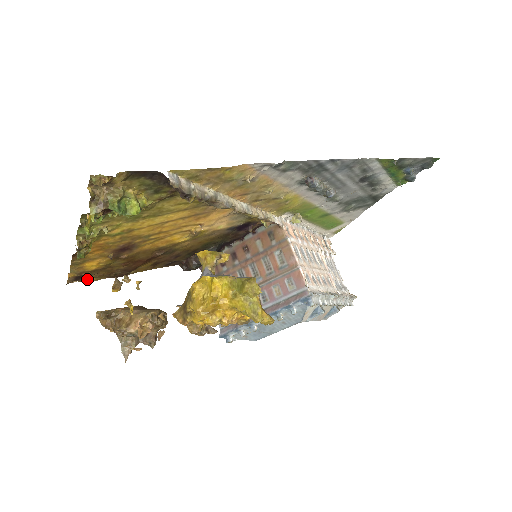
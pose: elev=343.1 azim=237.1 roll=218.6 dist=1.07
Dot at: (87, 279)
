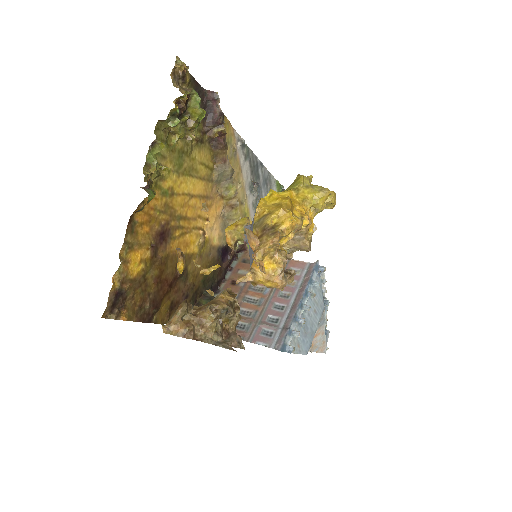
Dot at: (119, 314)
